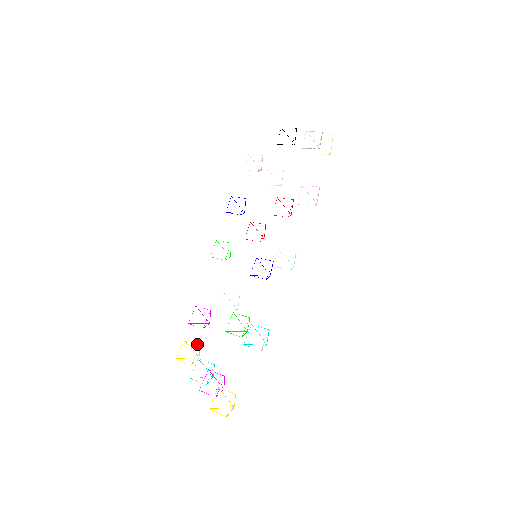
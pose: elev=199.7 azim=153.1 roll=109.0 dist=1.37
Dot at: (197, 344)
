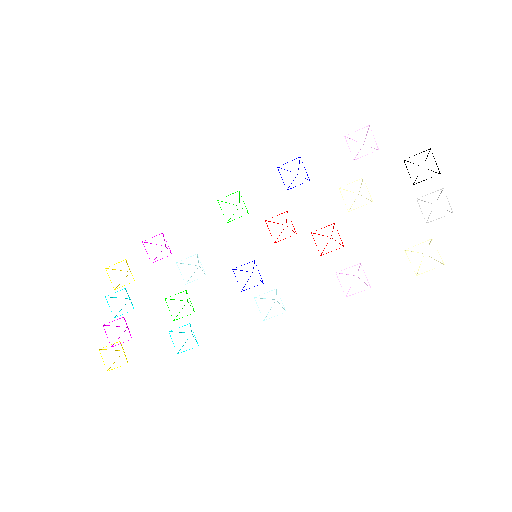
Dot at: (133, 278)
